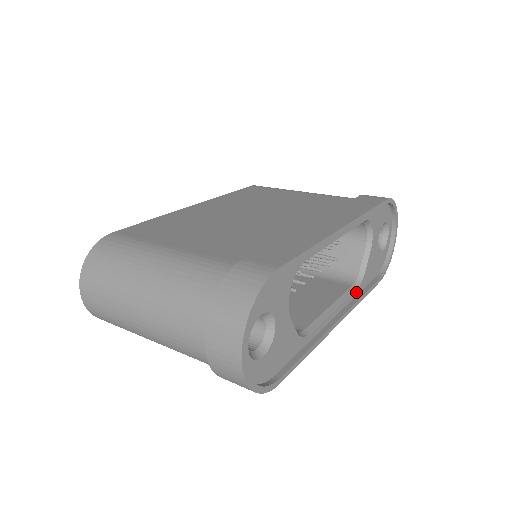
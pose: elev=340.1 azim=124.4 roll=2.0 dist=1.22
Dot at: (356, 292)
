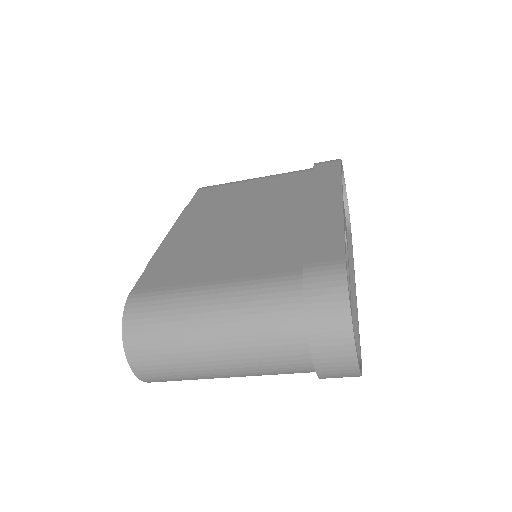
Dot at: (347, 252)
